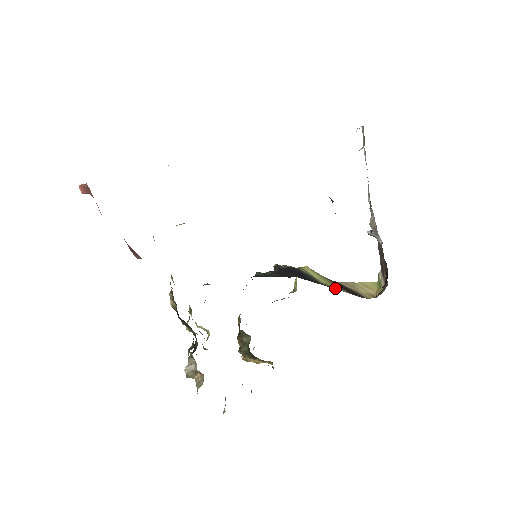
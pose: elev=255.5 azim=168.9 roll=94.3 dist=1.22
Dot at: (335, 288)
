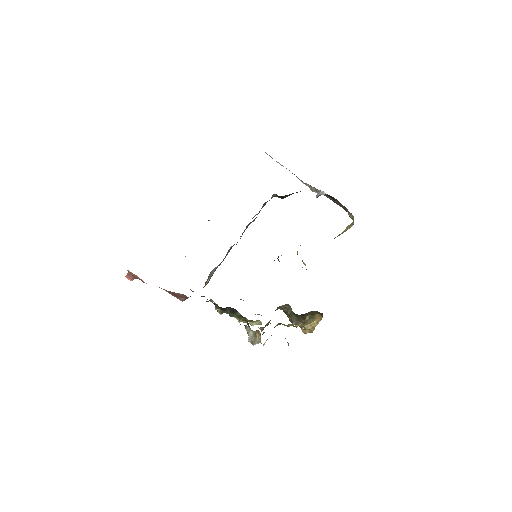
Dot at: occluded
